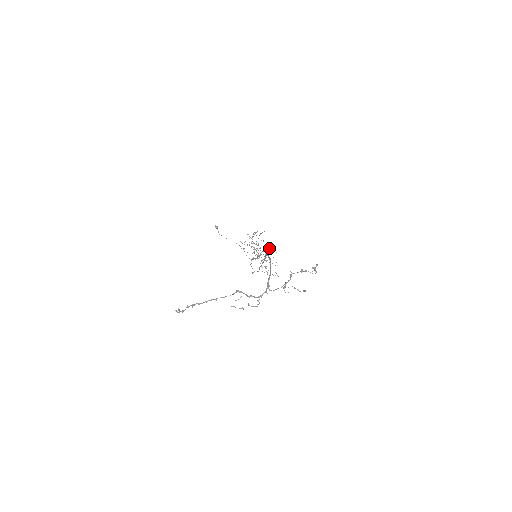
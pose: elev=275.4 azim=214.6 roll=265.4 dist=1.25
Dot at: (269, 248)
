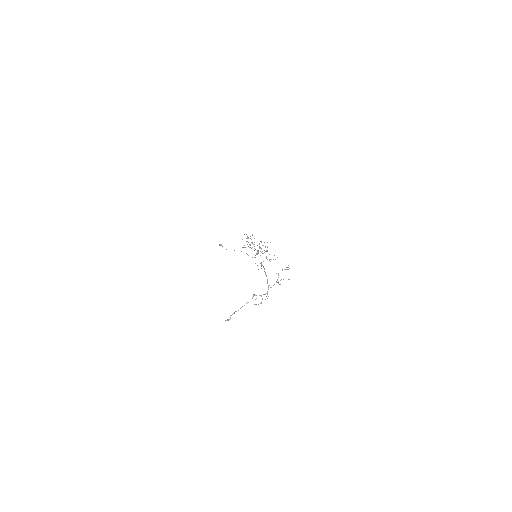
Dot at: occluded
